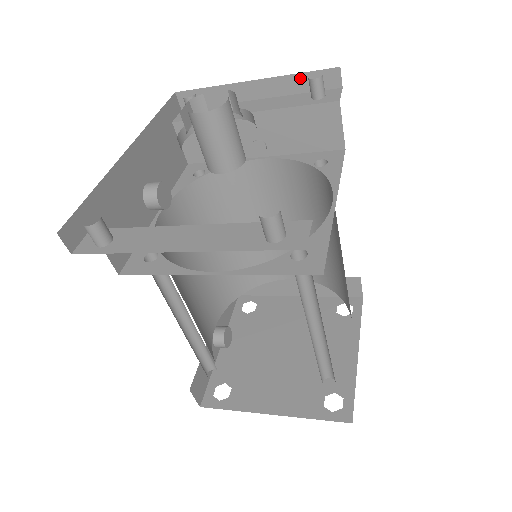
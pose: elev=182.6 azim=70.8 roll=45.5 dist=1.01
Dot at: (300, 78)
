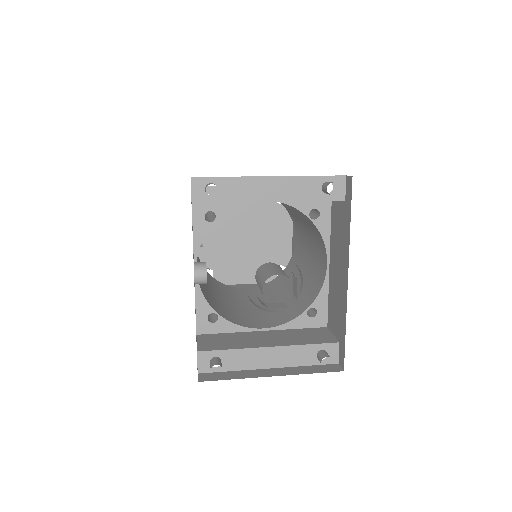
Dot at: occluded
